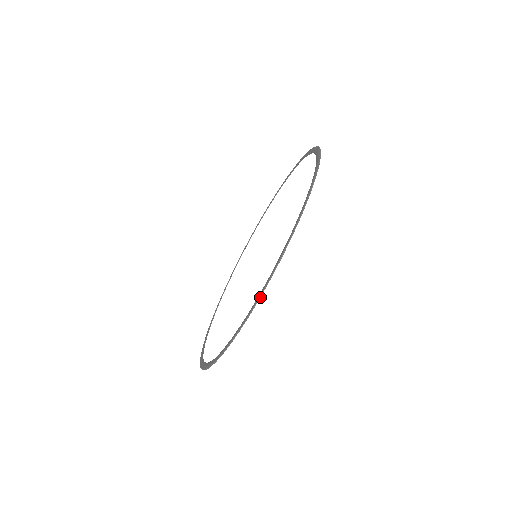
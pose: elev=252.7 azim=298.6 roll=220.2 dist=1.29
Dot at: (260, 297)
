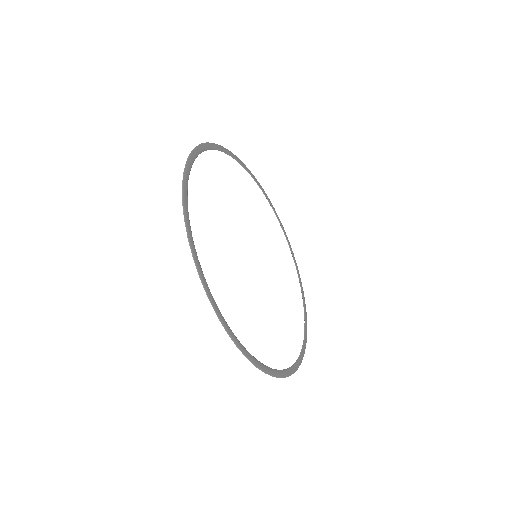
Dot at: (188, 238)
